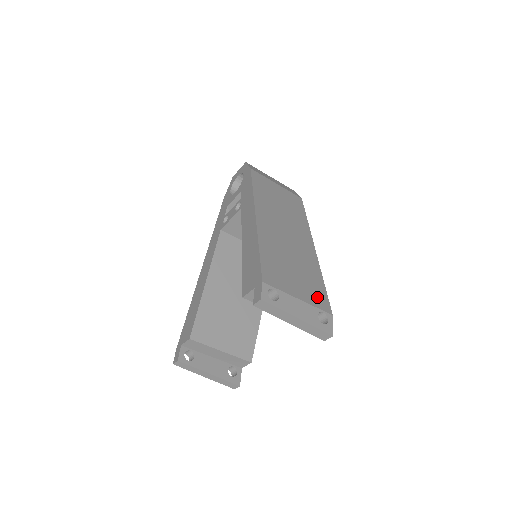
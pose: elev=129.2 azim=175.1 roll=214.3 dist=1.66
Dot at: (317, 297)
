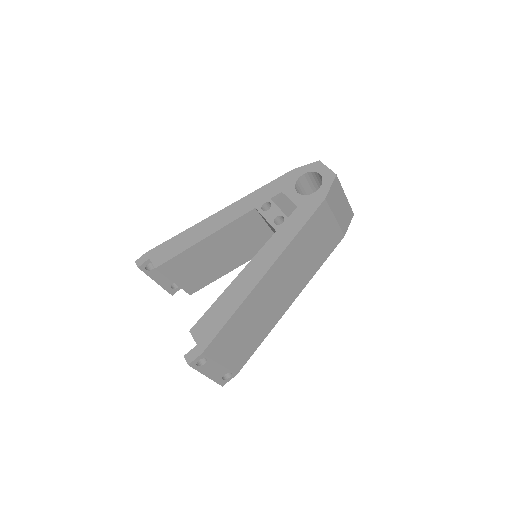
Dot at: (240, 359)
